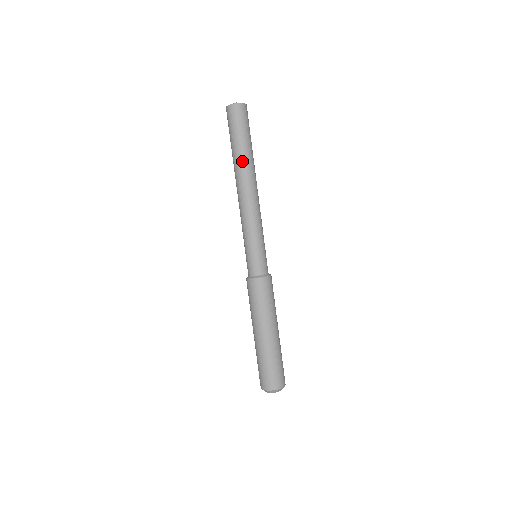
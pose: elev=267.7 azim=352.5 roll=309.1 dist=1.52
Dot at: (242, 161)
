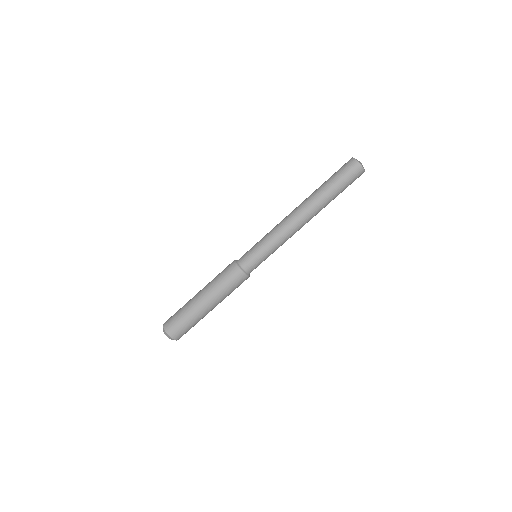
Dot at: (323, 203)
